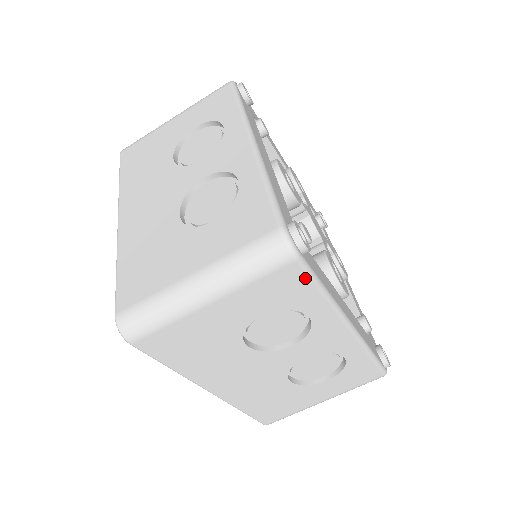
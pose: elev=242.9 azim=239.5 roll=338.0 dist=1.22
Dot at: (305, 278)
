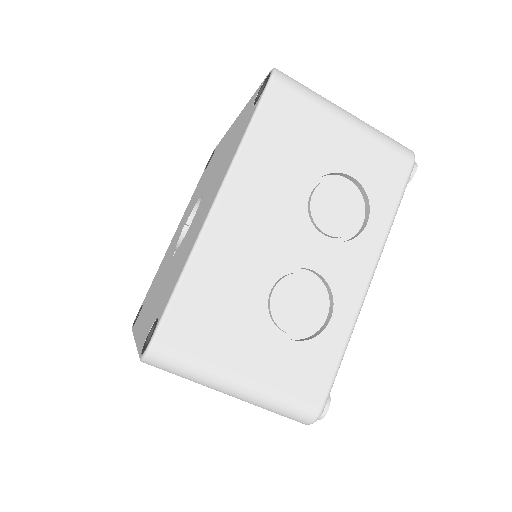
Dot at: (402, 183)
